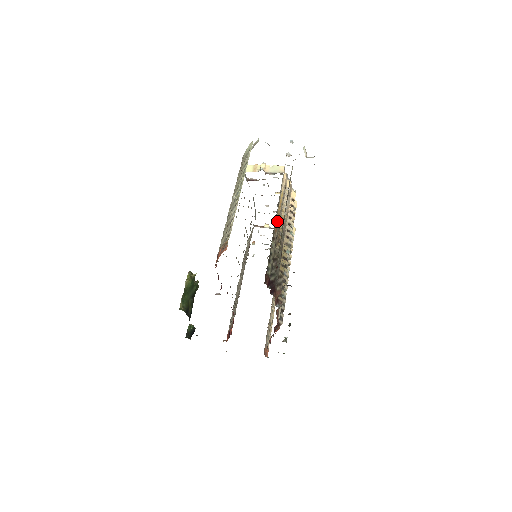
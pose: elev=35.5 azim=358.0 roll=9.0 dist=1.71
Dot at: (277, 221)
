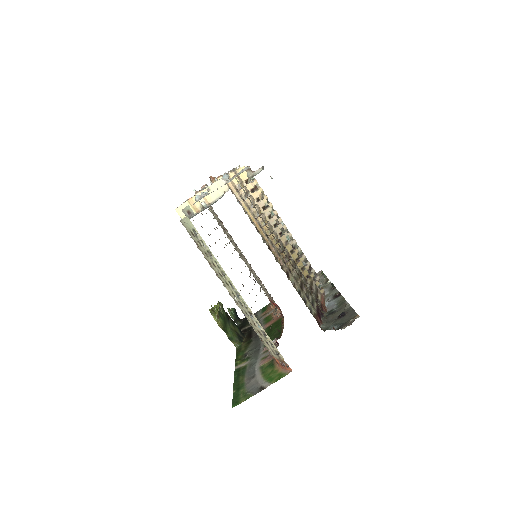
Dot at: (272, 249)
